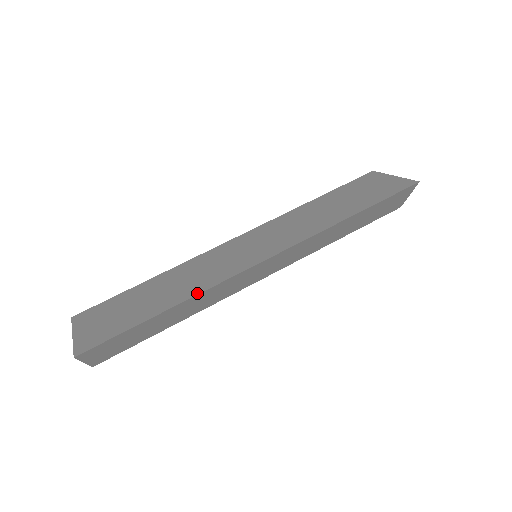
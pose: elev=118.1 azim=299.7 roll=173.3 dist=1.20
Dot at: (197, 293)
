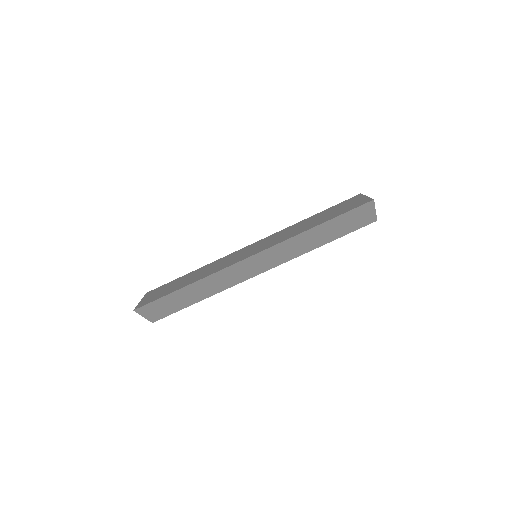
Dot at: (205, 277)
